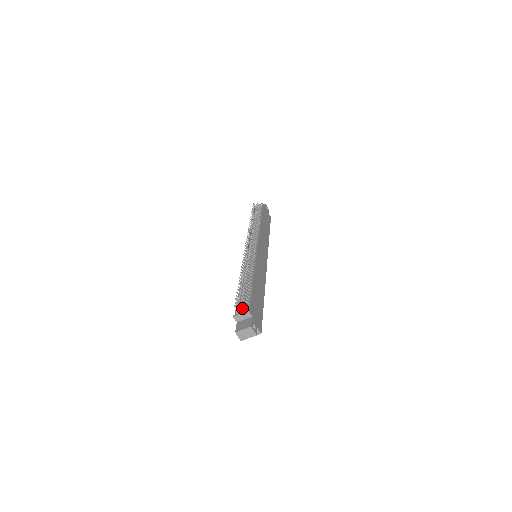
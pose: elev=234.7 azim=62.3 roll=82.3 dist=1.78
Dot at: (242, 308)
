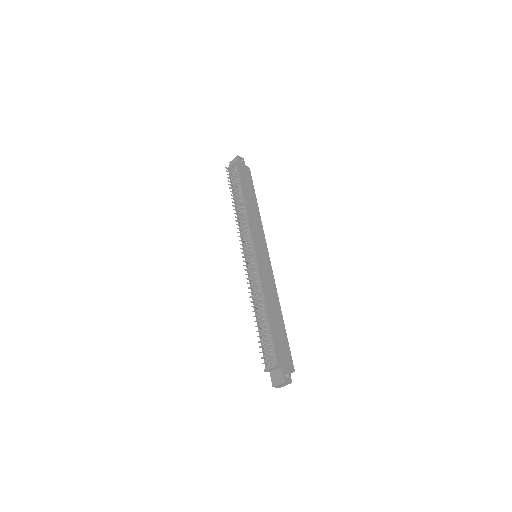
Dot at: (269, 361)
